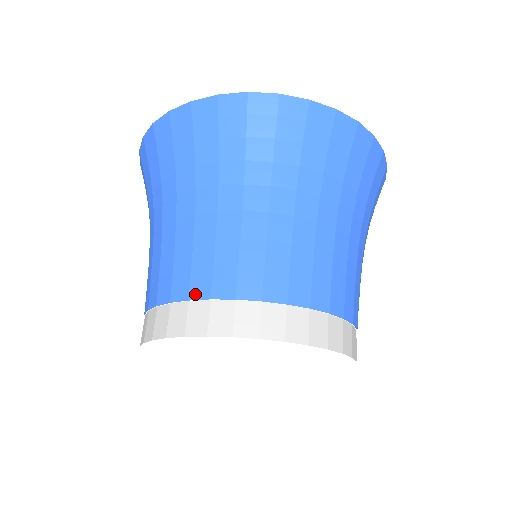
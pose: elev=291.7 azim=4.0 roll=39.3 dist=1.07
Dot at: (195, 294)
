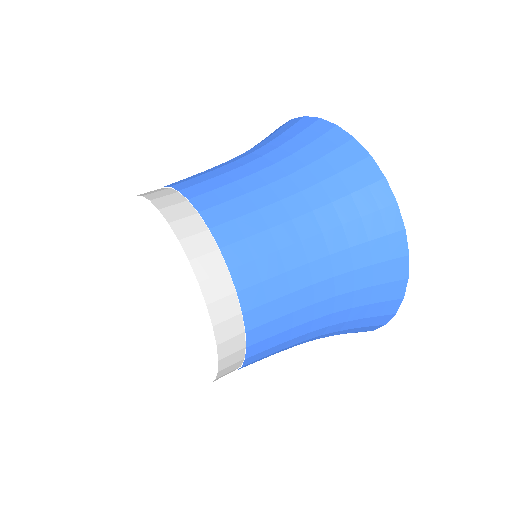
Dot at: (196, 201)
